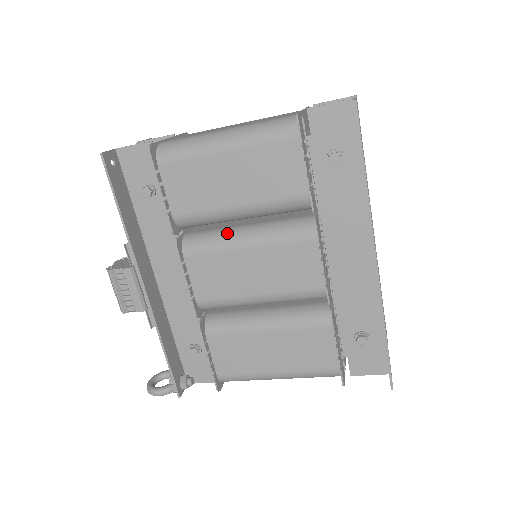
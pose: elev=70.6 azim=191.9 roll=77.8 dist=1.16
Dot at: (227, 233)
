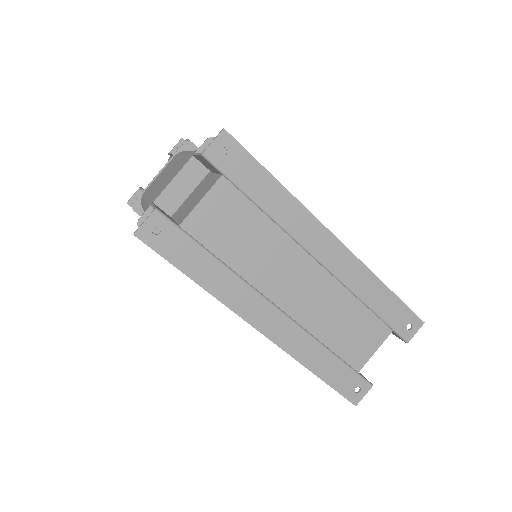
Dot at: occluded
